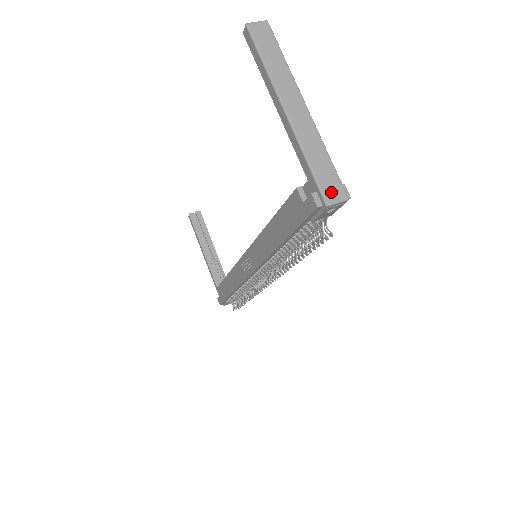
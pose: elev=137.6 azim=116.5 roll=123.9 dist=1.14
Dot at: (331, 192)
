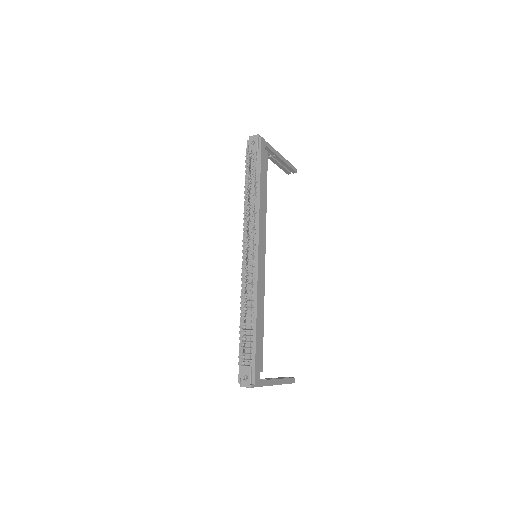
Dot at: occluded
